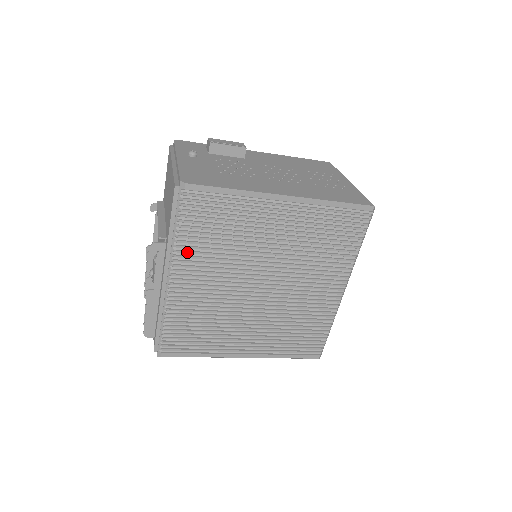
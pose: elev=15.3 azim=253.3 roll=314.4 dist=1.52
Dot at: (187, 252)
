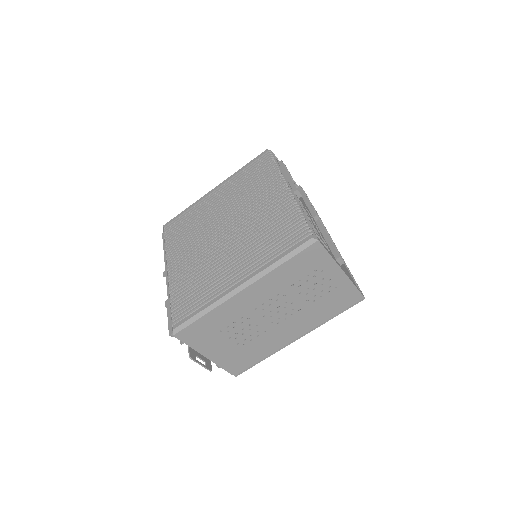
Dot at: (172, 251)
